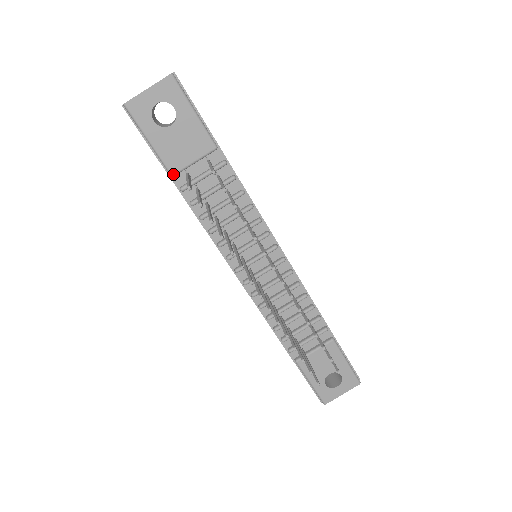
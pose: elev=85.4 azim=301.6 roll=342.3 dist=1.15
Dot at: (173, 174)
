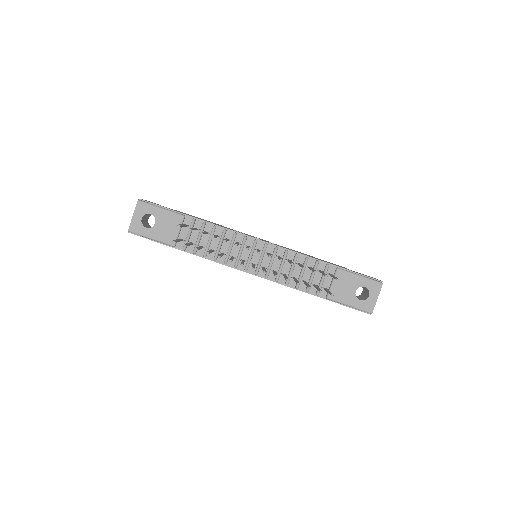
Dot at: (174, 245)
